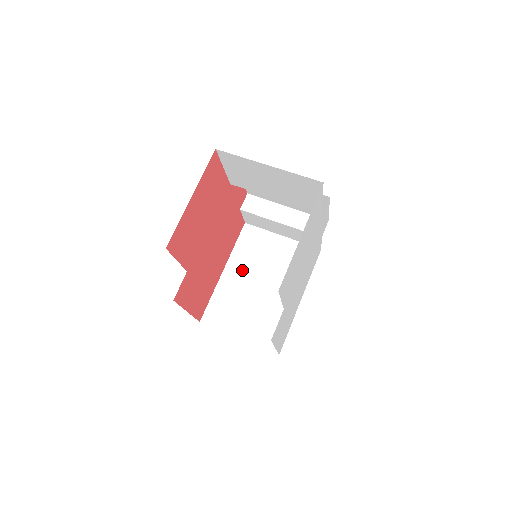
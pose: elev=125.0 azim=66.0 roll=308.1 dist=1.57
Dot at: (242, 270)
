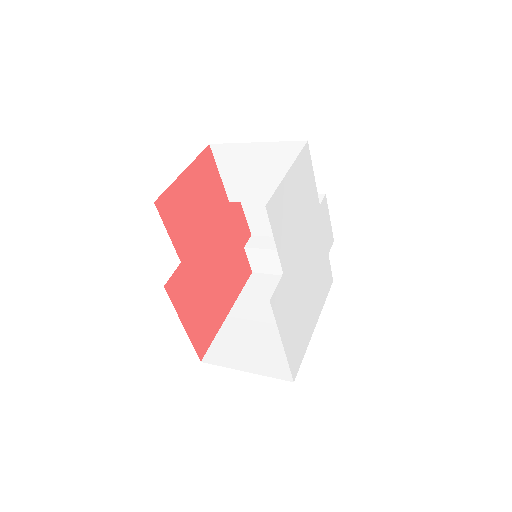
Dot at: (249, 309)
